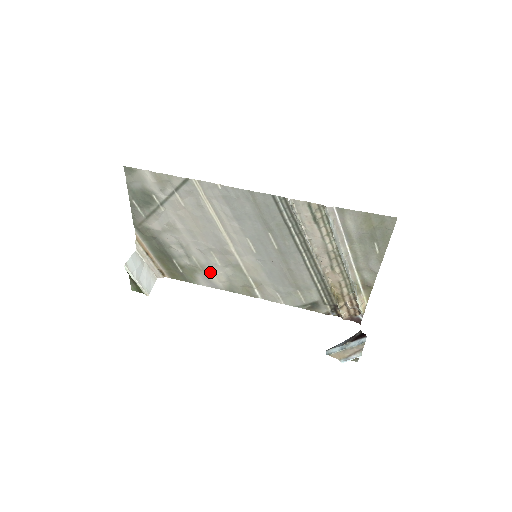
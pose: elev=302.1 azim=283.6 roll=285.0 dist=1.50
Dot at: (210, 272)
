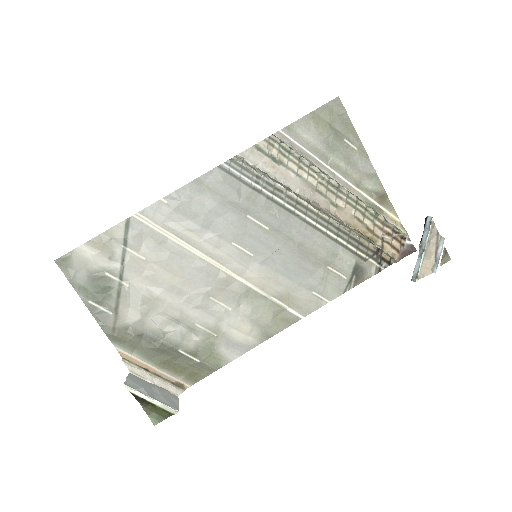
Dot at: (228, 330)
